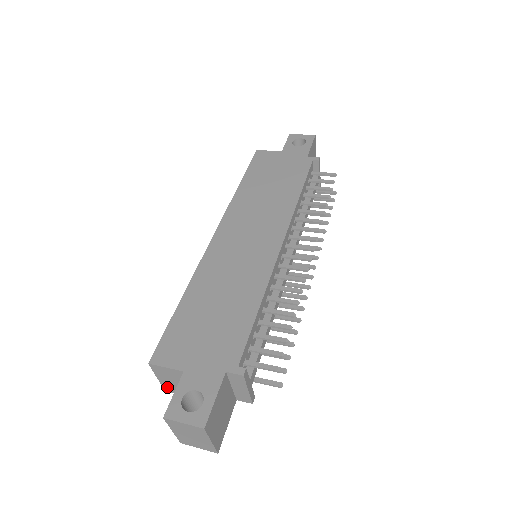
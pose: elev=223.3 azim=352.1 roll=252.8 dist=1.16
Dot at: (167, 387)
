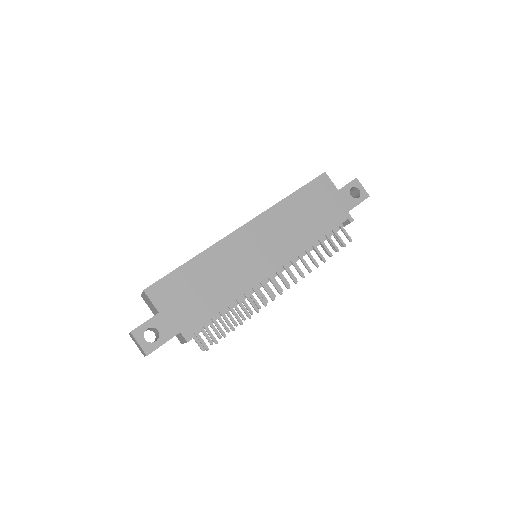
Dot at: (144, 298)
